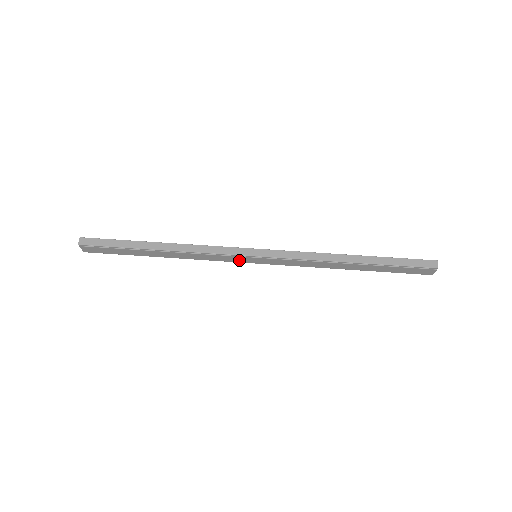
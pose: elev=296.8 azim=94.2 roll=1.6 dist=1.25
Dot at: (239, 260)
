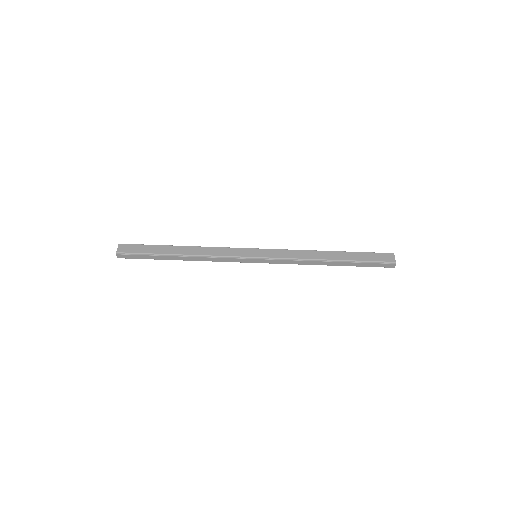
Dot at: occluded
